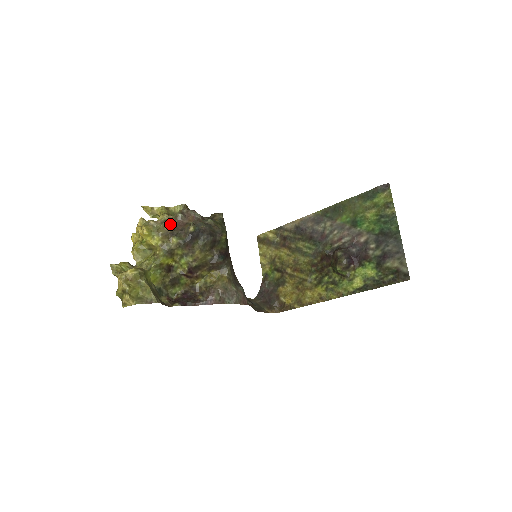
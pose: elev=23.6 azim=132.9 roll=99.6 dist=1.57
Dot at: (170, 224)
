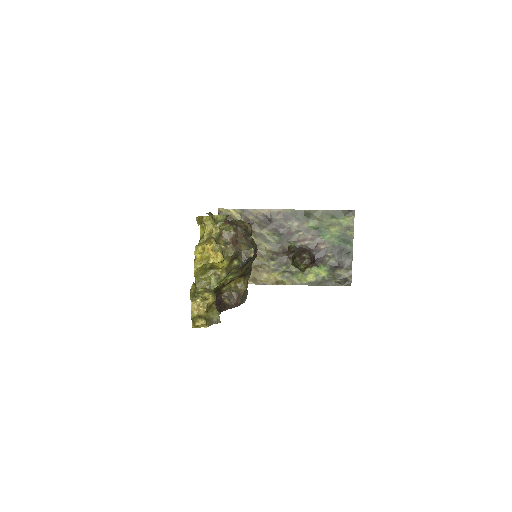
Dot at: (235, 248)
